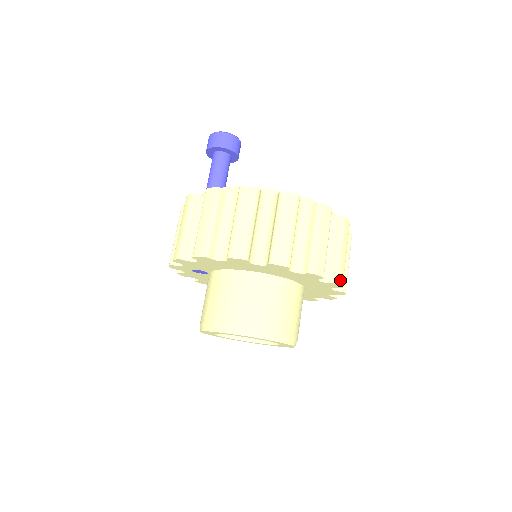
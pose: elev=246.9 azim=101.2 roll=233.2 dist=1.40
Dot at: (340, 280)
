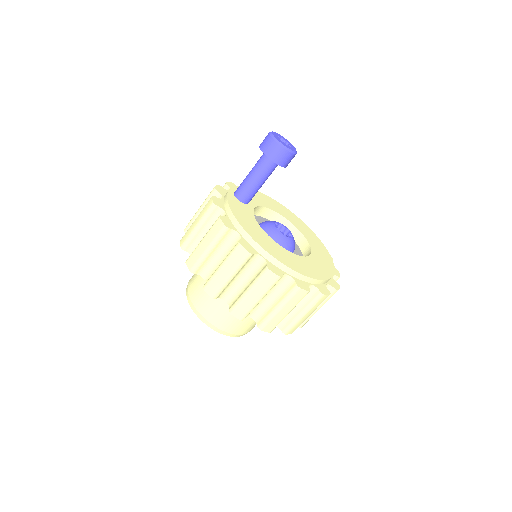
Dot at: (290, 331)
